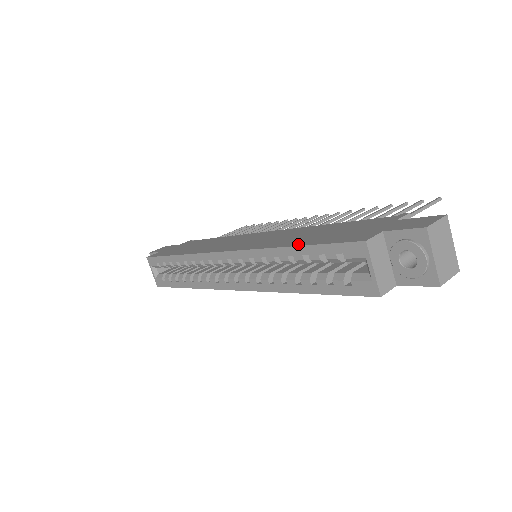
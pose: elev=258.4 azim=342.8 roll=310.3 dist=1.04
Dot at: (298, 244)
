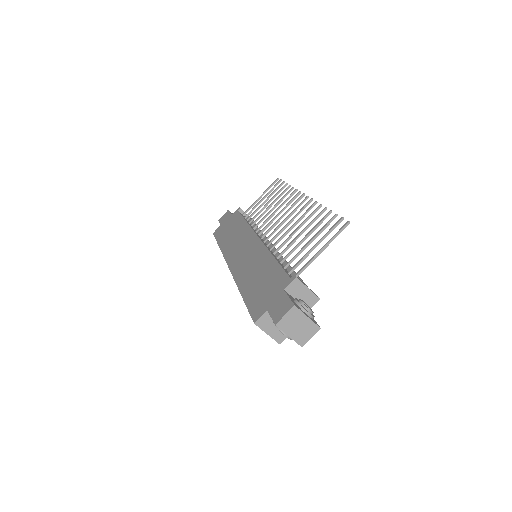
Dot at: (244, 295)
